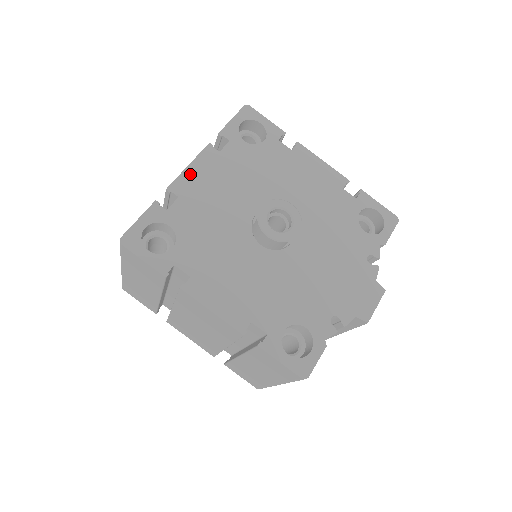
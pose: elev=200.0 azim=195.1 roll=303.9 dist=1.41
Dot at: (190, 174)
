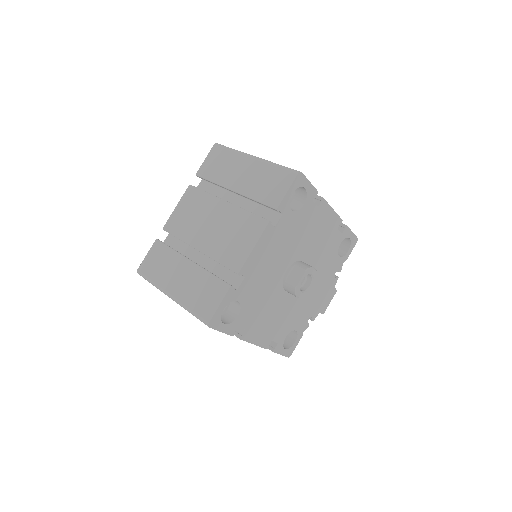
Dot at: (254, 255)
